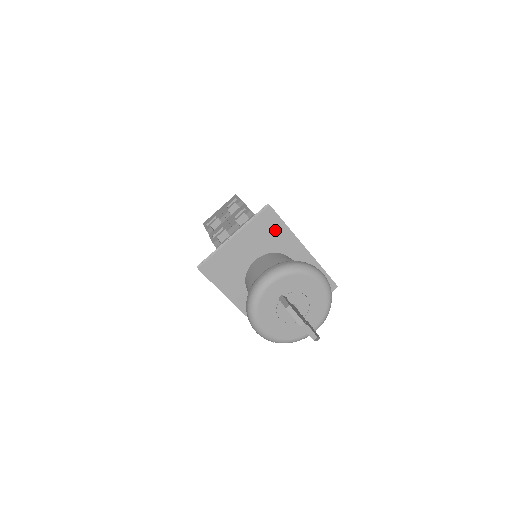
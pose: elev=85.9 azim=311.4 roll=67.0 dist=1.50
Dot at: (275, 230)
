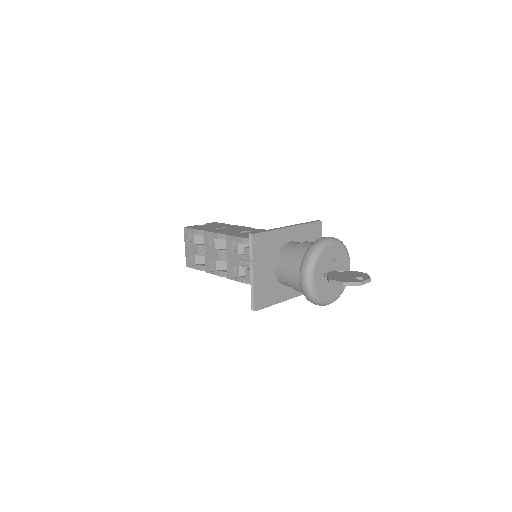
Dot at: (267, 241)
